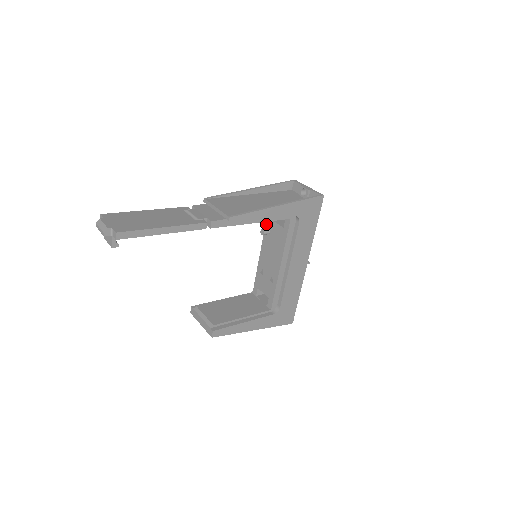
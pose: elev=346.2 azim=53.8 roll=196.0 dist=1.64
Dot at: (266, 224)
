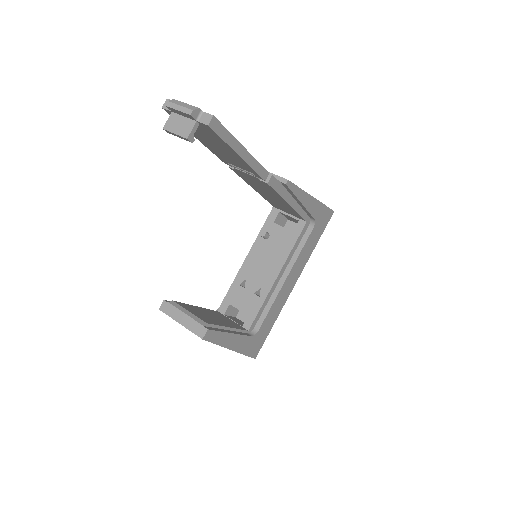
Dot at: (264, 227)
